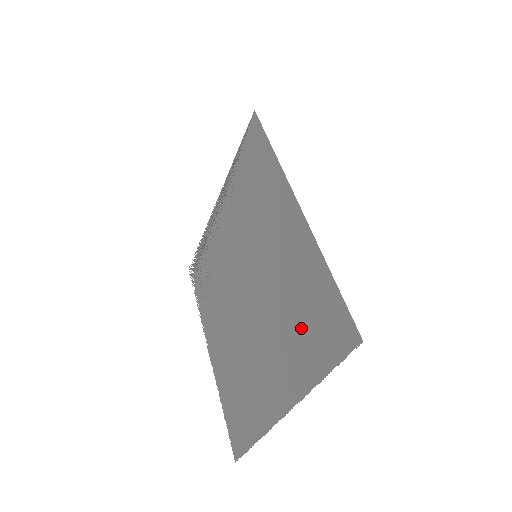
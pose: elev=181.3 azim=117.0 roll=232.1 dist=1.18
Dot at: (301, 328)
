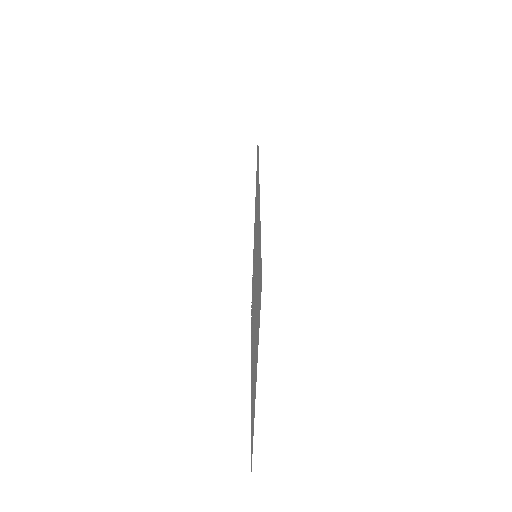
Dot at: occluded
